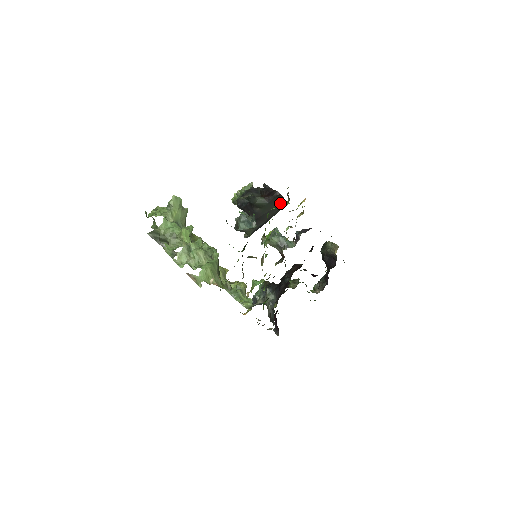
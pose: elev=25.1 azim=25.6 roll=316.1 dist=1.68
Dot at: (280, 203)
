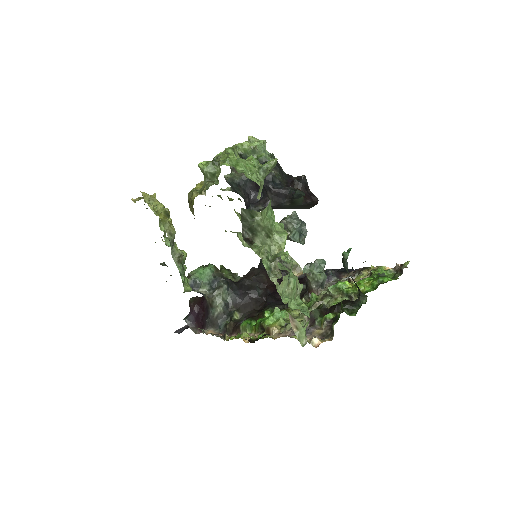
Dot at: (304, 208)
